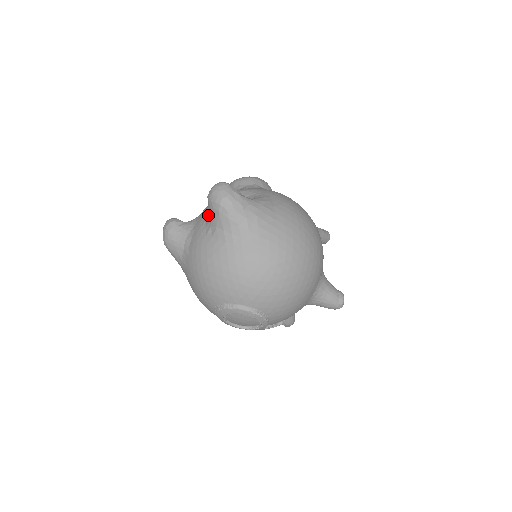
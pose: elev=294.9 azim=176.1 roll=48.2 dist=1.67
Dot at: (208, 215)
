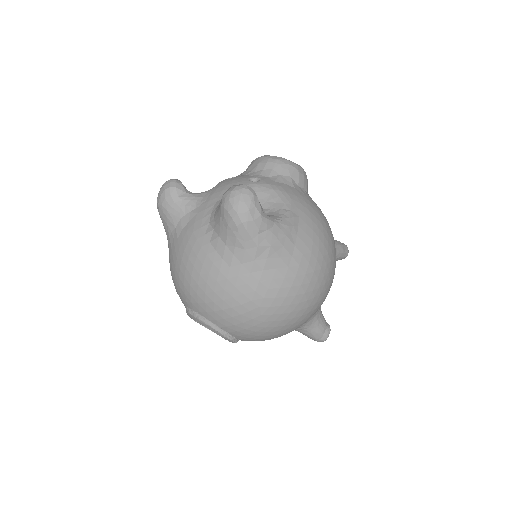
Dot at: (216, 213)
